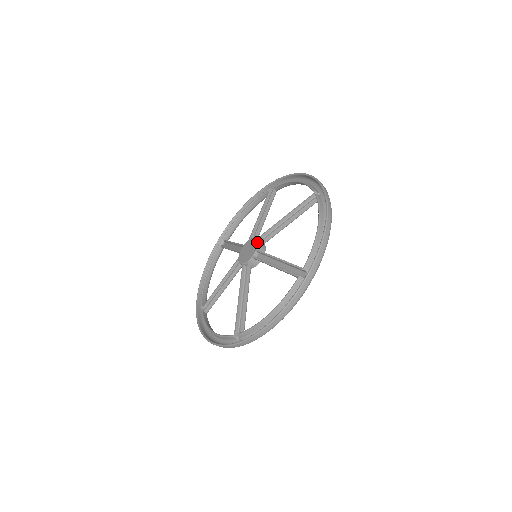
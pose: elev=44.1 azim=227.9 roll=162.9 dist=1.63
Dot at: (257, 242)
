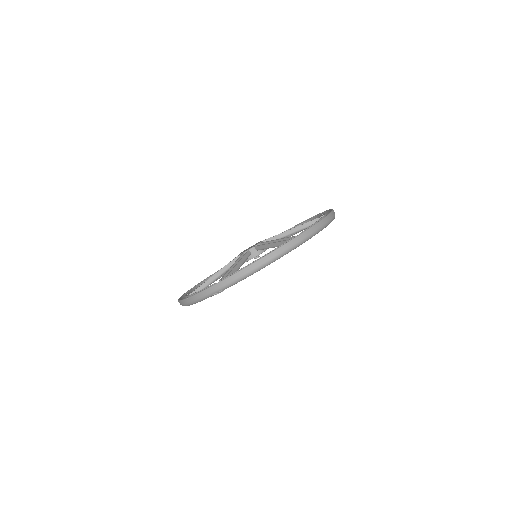
Dot at: occluded
